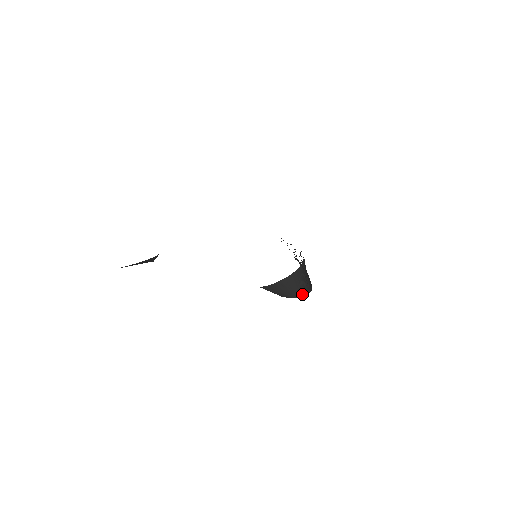
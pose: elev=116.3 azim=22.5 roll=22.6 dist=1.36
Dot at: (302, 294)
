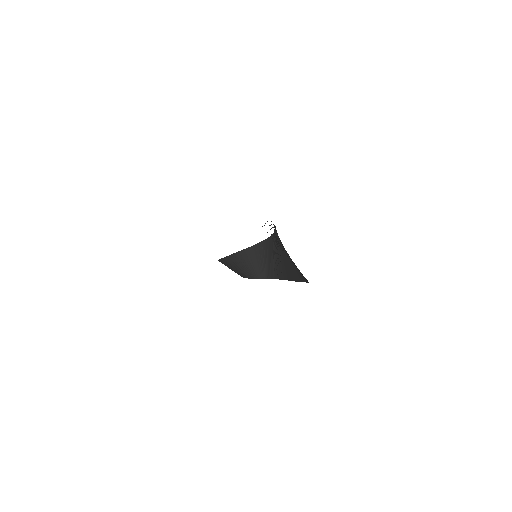
Dot at: (262, 276)
